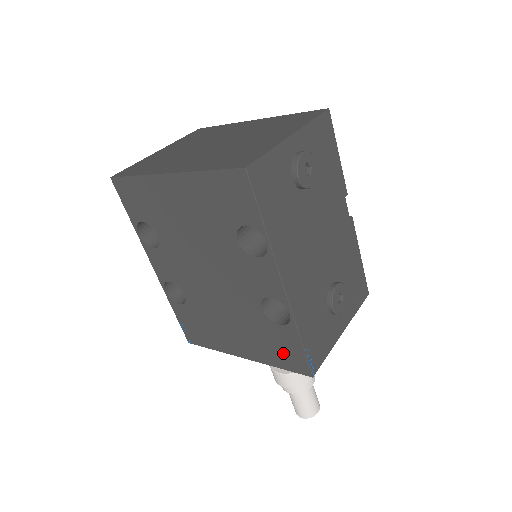
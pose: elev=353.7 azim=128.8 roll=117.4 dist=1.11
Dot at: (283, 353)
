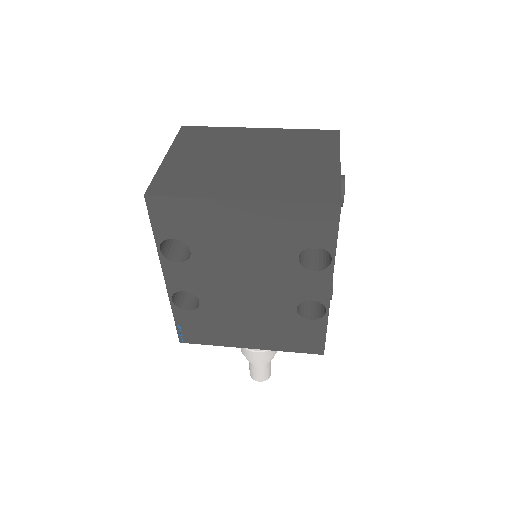
Dot at: (301, 340)
